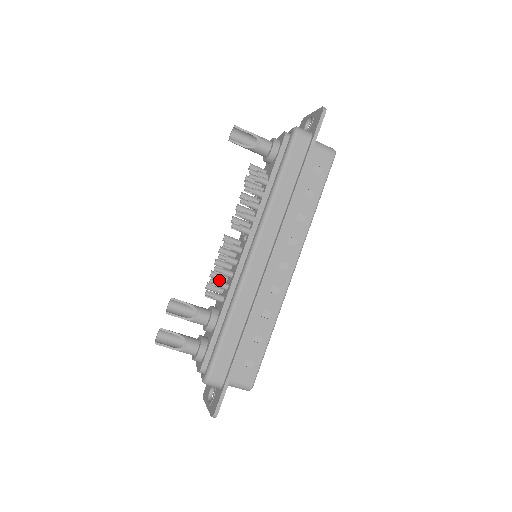
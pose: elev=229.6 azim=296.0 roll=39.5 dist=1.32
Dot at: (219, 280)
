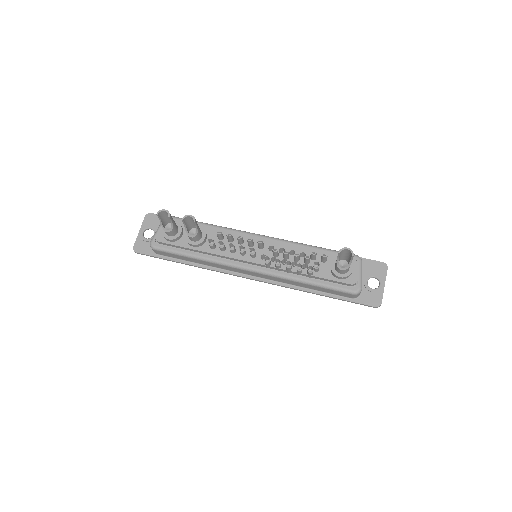
Dot at: (224, 246)
